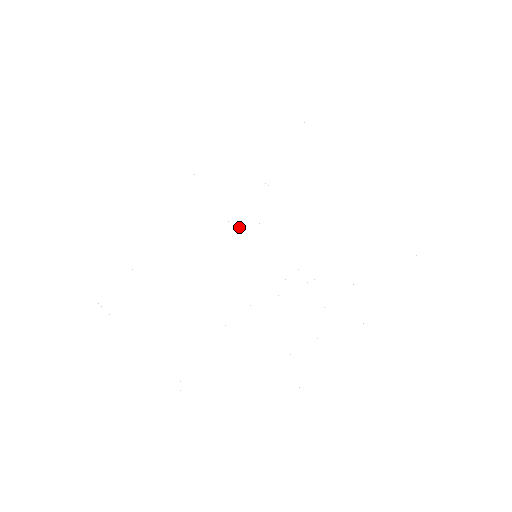
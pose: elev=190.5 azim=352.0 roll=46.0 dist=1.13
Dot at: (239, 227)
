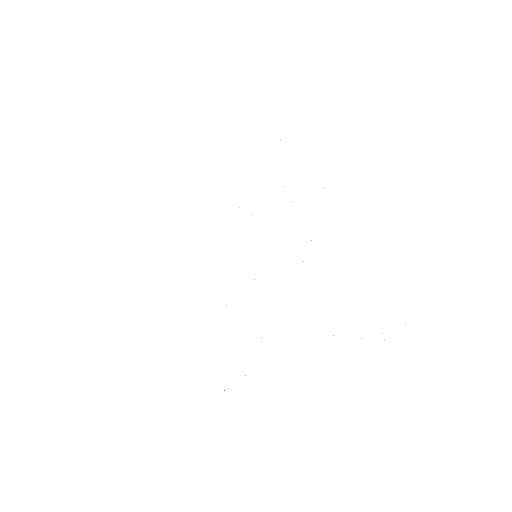
Dot at: occluded
